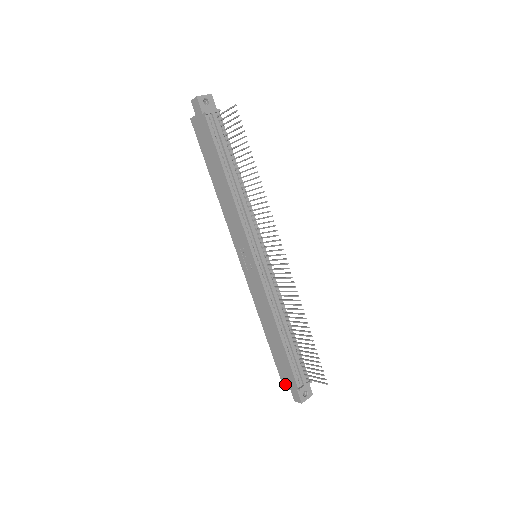
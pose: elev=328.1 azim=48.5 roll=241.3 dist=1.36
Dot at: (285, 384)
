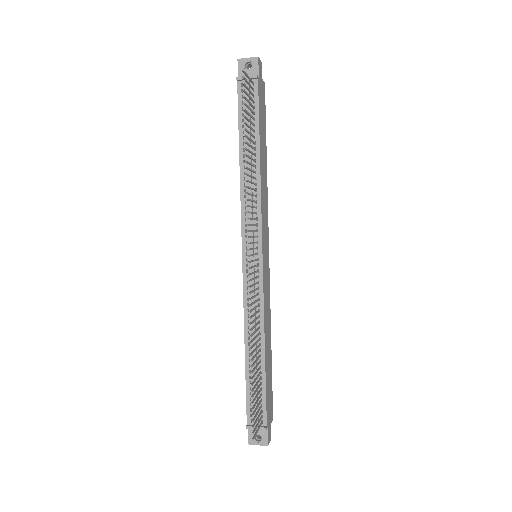
Dot at: occluded
